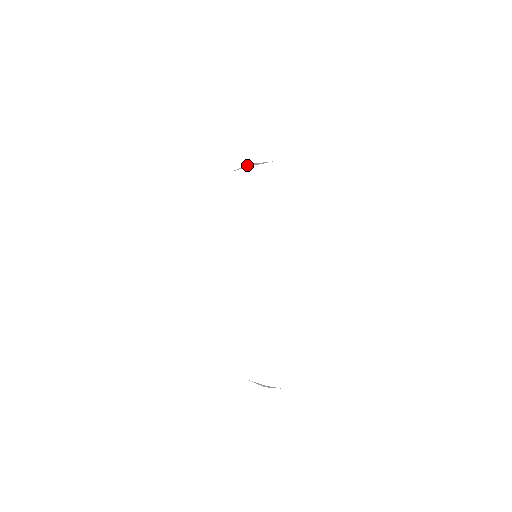
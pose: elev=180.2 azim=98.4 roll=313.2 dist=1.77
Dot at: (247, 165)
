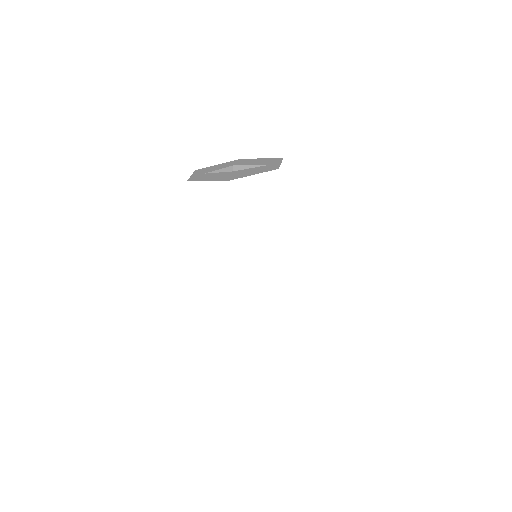
Dot at: (227, 167)
